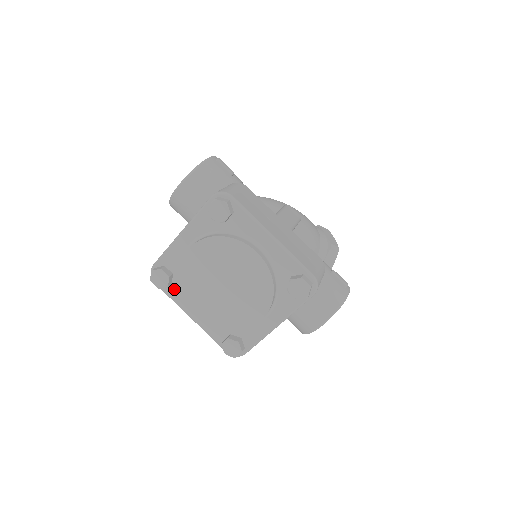
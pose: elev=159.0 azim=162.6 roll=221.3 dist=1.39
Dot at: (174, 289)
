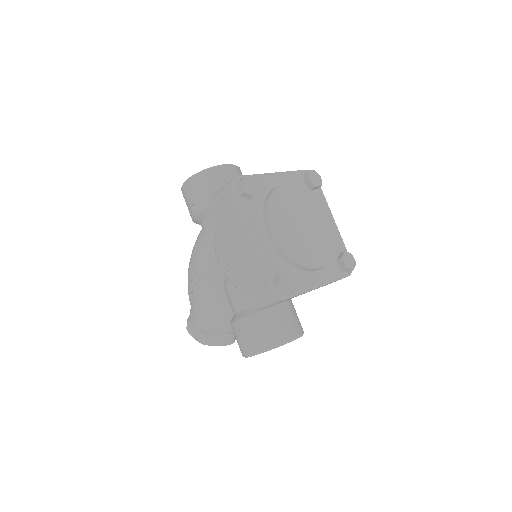
Dot at: (250, 205)
